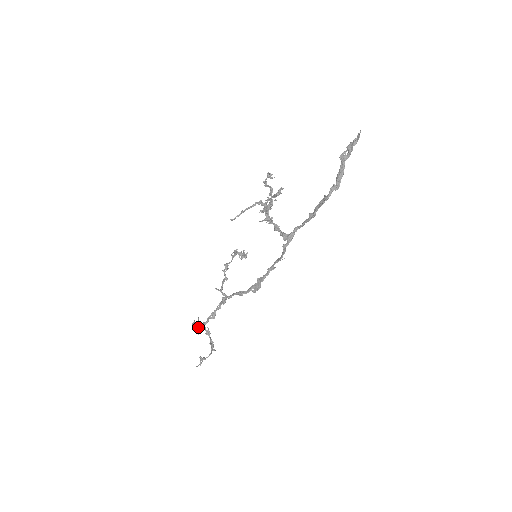
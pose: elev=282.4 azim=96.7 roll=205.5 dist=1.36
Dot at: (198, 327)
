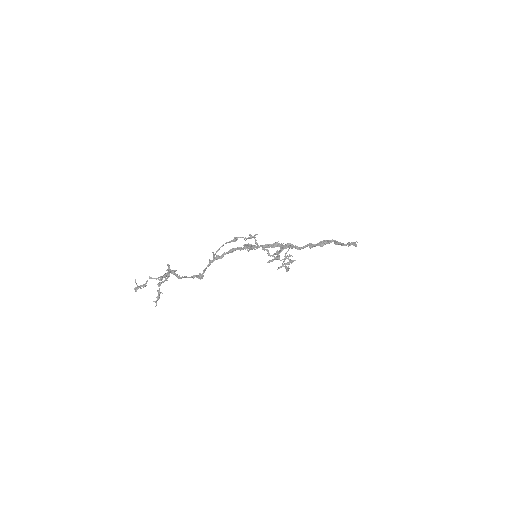
Dot at: (170, 269)
